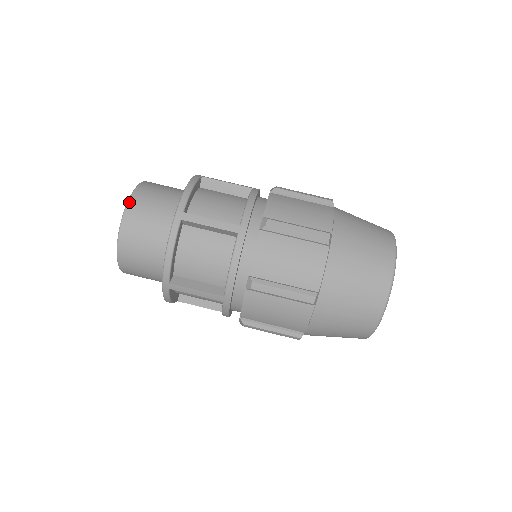
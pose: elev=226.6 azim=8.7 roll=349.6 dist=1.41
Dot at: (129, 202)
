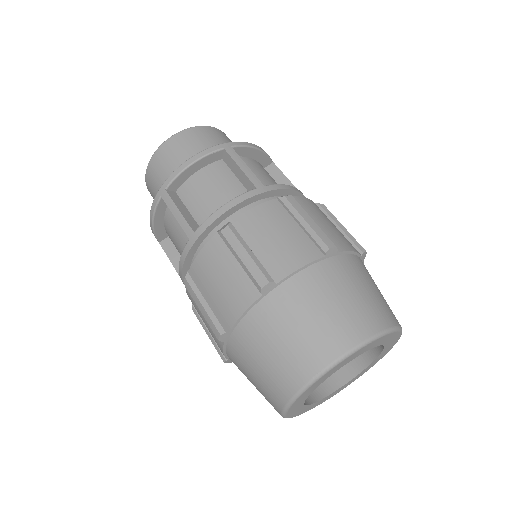
Dot at: (202, 126)
